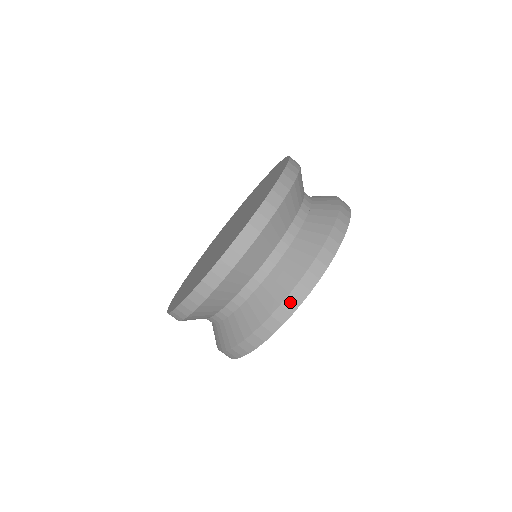
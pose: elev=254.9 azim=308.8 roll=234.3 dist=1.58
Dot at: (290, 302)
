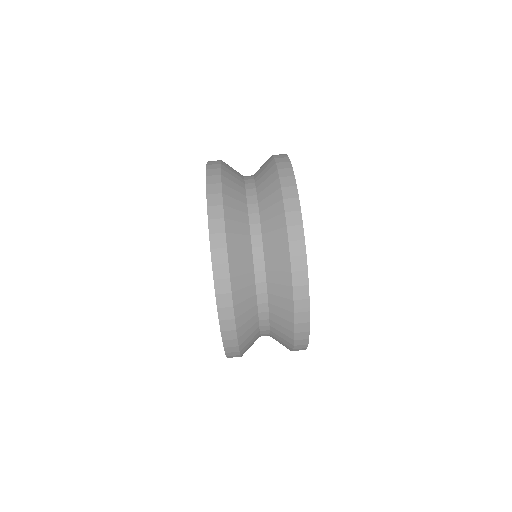
Dot at: (295, 247)
